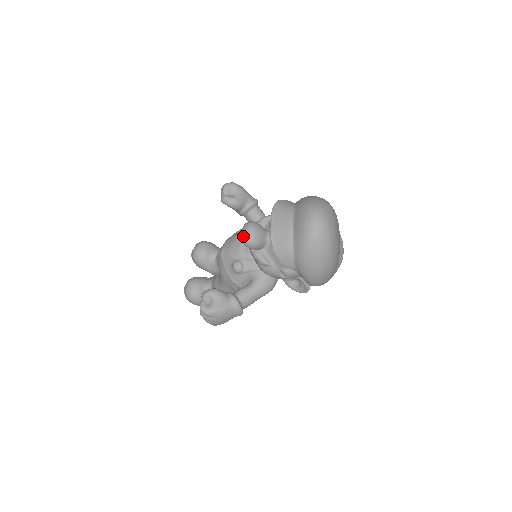
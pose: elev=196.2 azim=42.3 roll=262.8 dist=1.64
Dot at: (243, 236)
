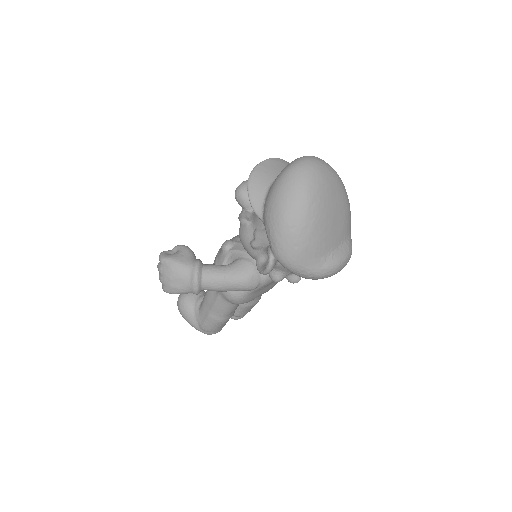
Dot at: (238, 186)
